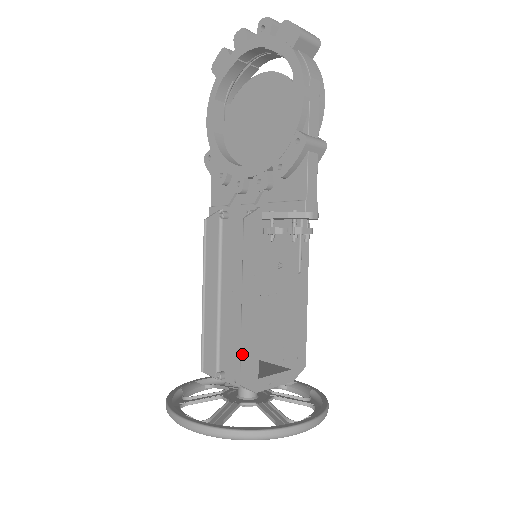
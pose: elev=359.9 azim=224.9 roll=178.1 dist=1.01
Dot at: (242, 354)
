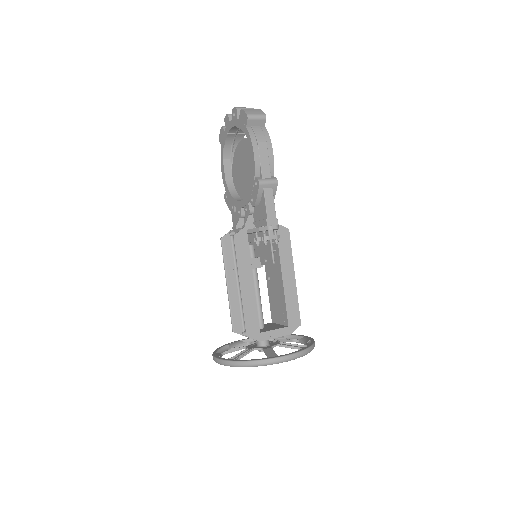
Dot at: (245, 318)
